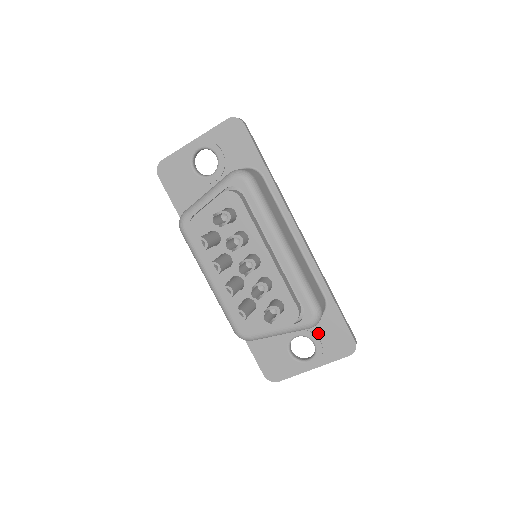
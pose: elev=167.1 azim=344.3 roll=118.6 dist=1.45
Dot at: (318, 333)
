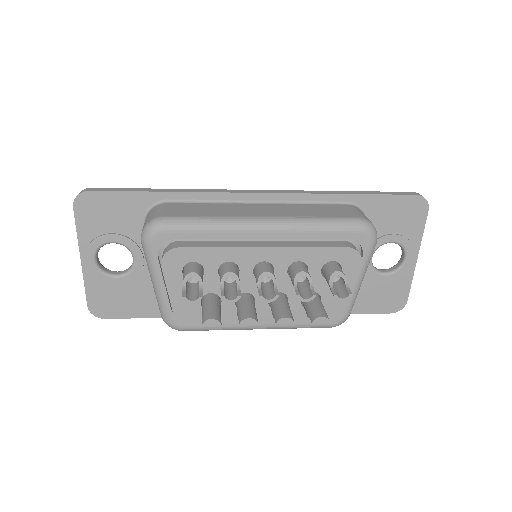
Dot at: (382, 232)
